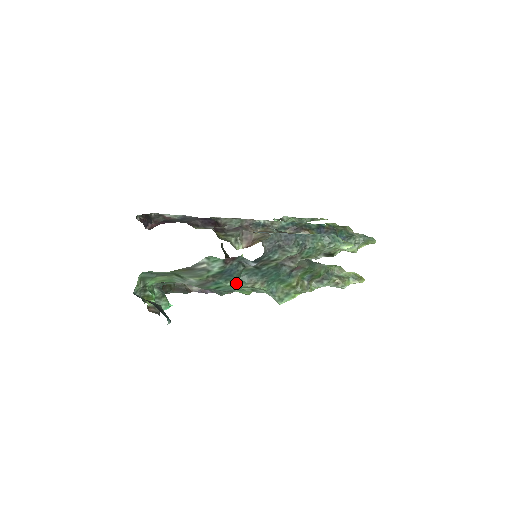
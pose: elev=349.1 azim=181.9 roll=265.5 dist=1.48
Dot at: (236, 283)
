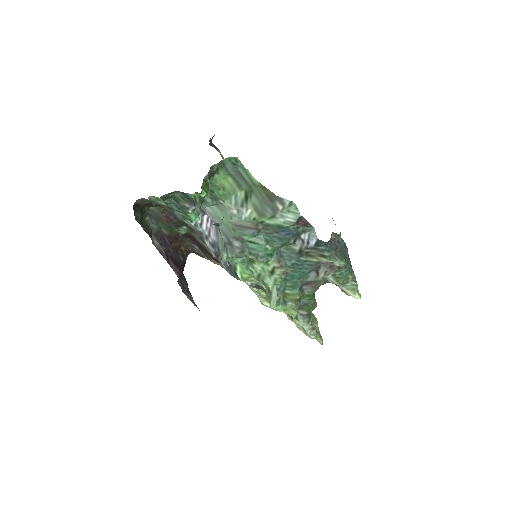
Dot at: (271, 252)
